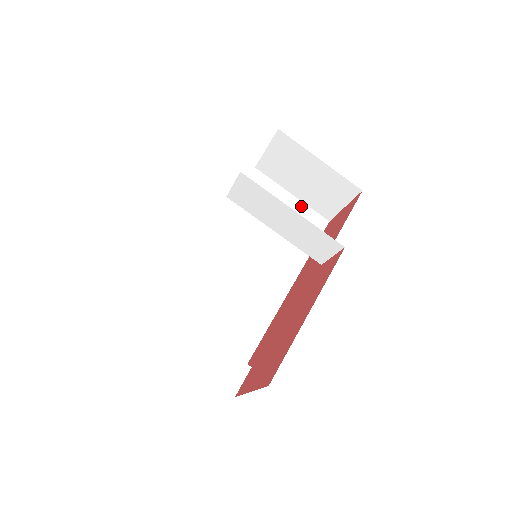
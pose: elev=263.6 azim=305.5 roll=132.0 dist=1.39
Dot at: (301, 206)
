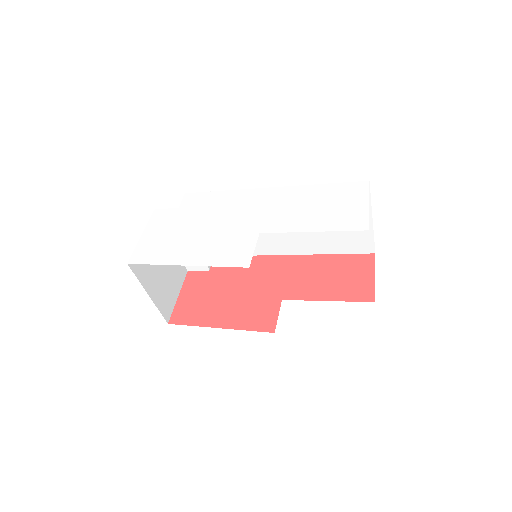
Dot at: (368, 230)
